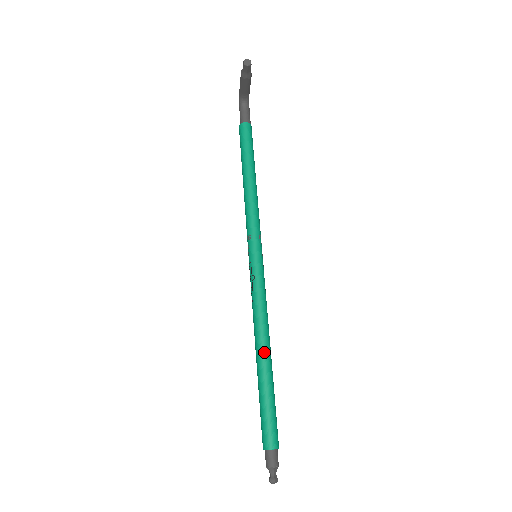
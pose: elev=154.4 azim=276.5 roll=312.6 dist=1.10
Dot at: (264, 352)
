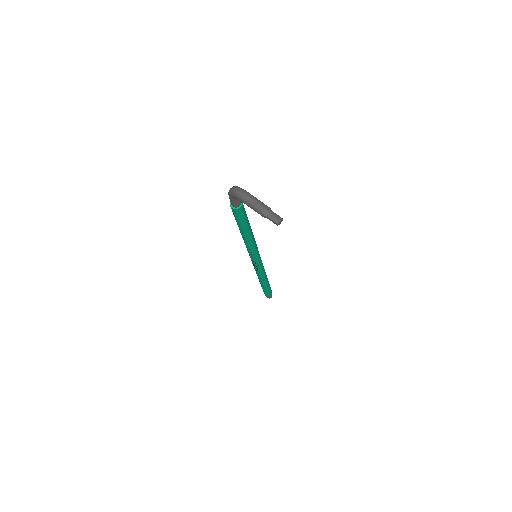
Dot at: (266, 280)
